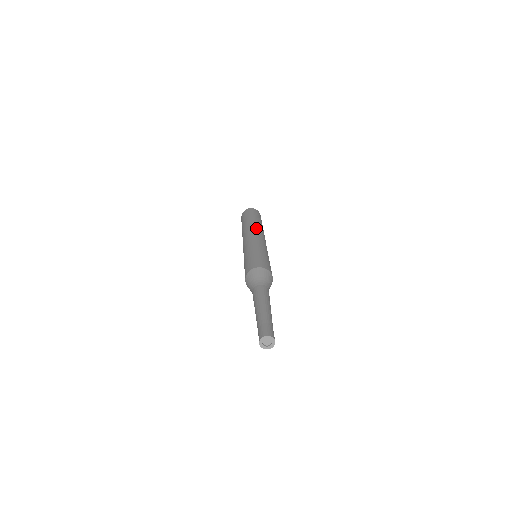
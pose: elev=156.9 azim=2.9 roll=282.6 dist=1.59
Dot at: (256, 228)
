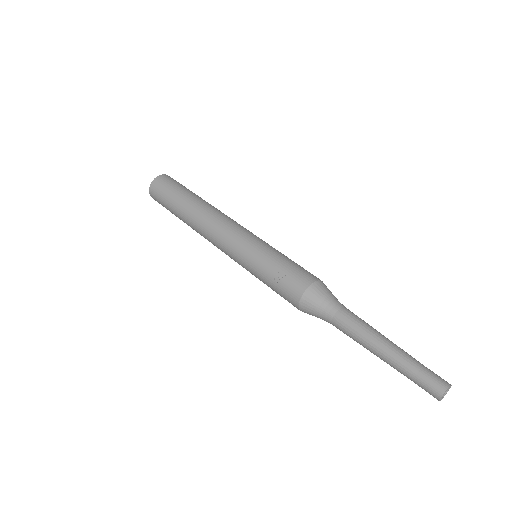
Dot at: occluded
